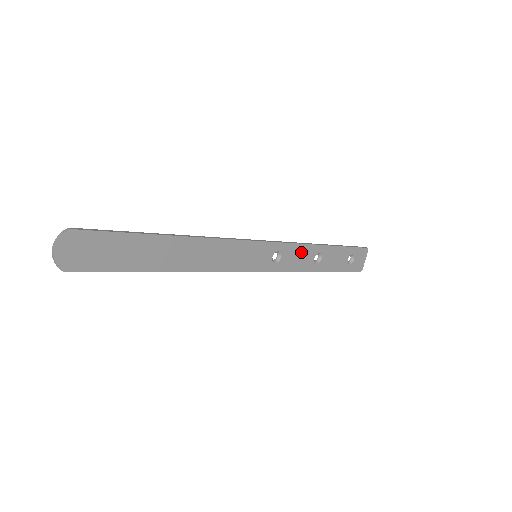
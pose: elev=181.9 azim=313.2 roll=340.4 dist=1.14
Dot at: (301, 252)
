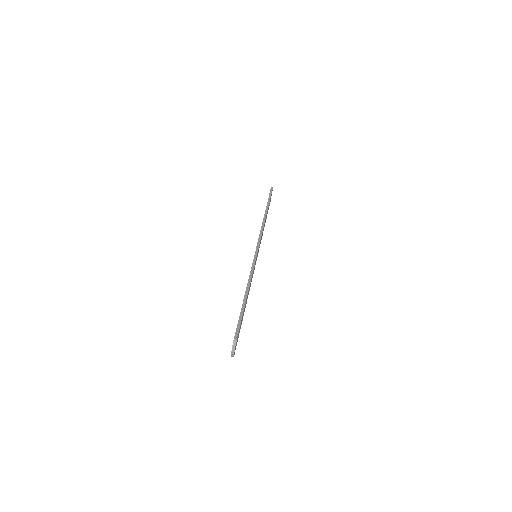
Dot at: occluded
